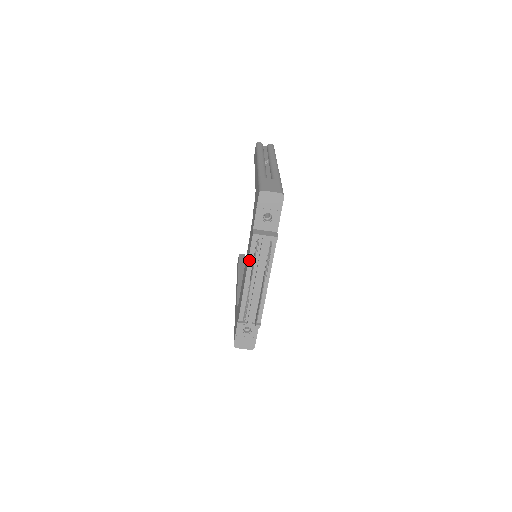
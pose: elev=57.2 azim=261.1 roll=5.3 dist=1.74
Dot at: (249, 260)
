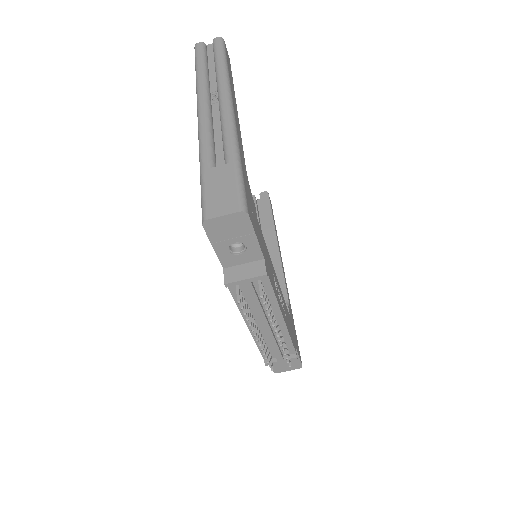
Dot at: (239, 307)
